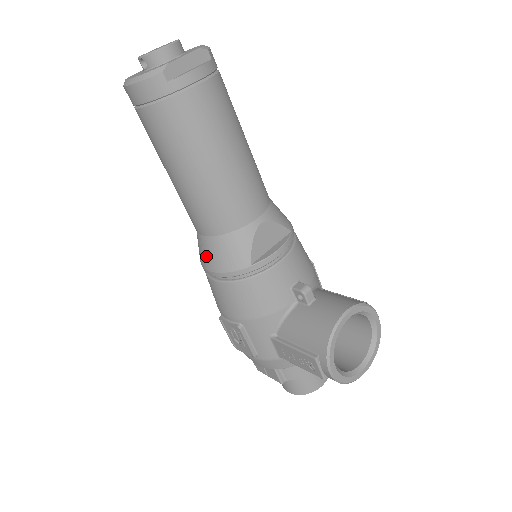
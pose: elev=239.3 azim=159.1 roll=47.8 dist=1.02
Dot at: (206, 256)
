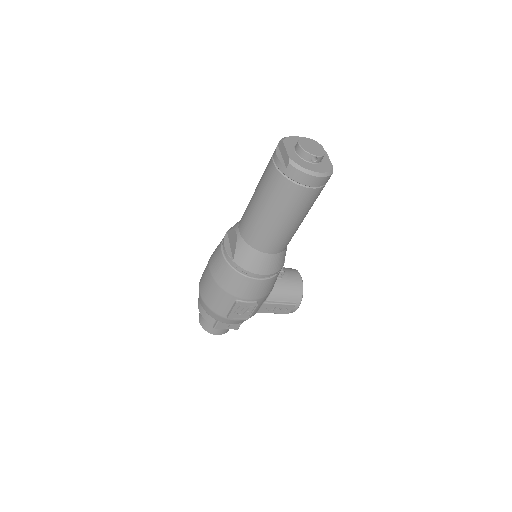
Dot at: (265, 266)
